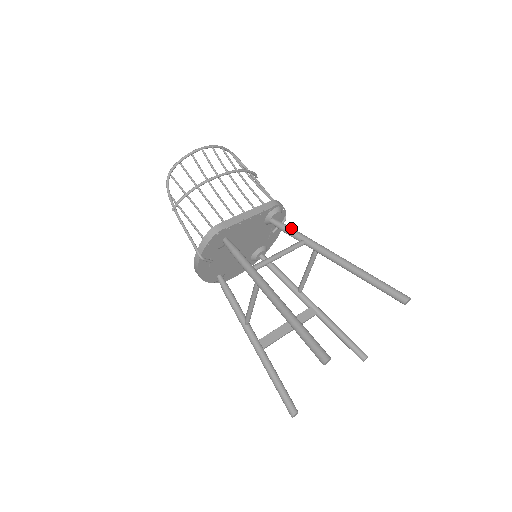
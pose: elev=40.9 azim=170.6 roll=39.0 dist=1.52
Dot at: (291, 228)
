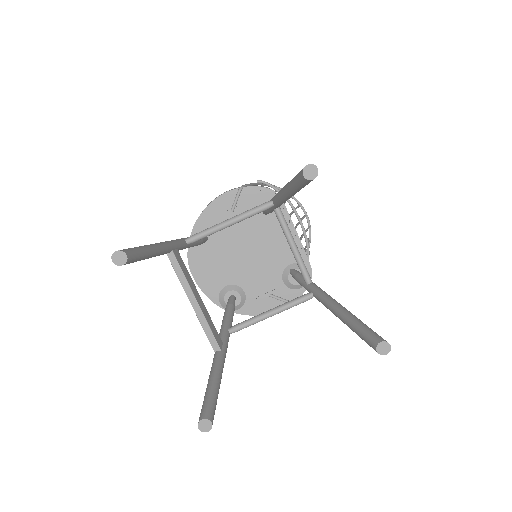
Dot at: occluded
